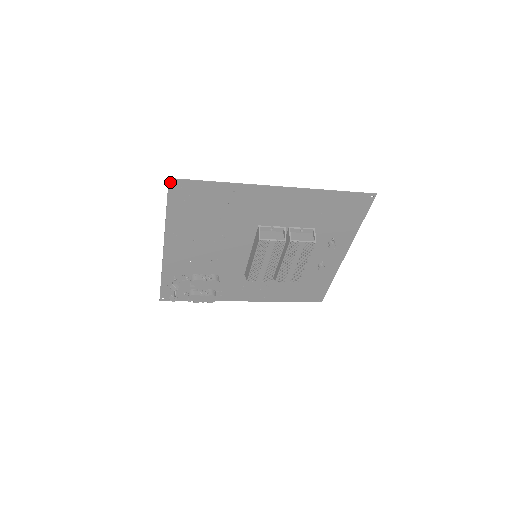
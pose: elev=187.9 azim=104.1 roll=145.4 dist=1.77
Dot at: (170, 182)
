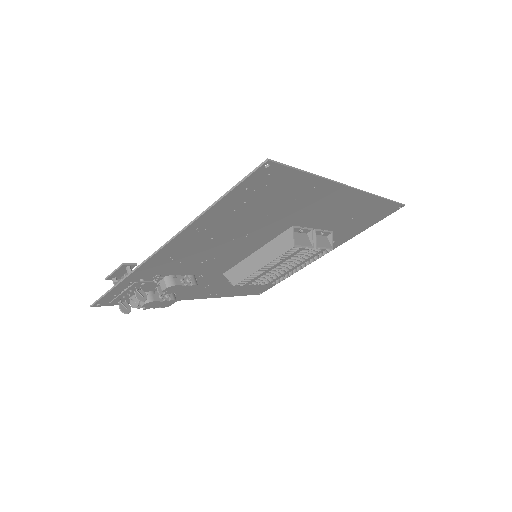
Dot at: (264, 164)
